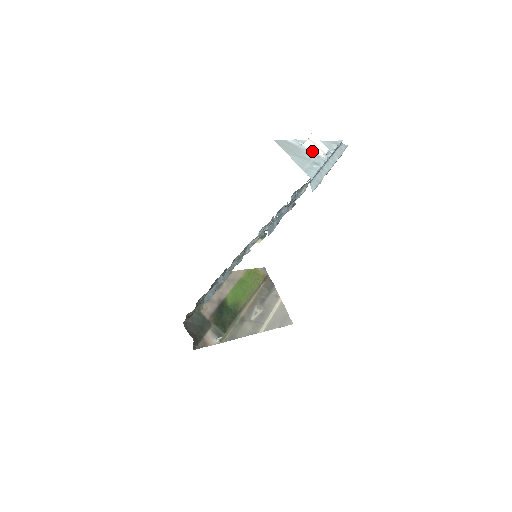
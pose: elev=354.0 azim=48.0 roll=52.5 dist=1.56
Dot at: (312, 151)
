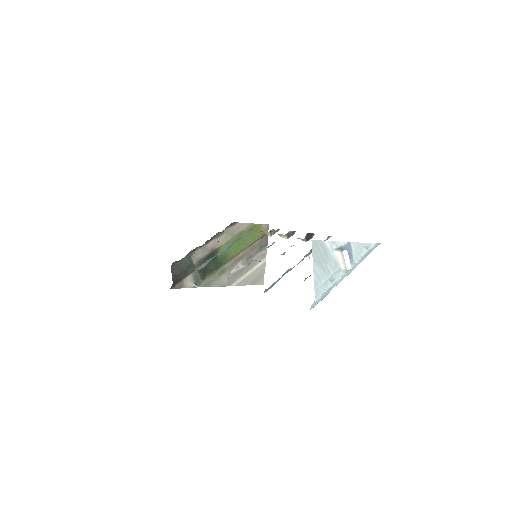
Dot at: (338, 261)
